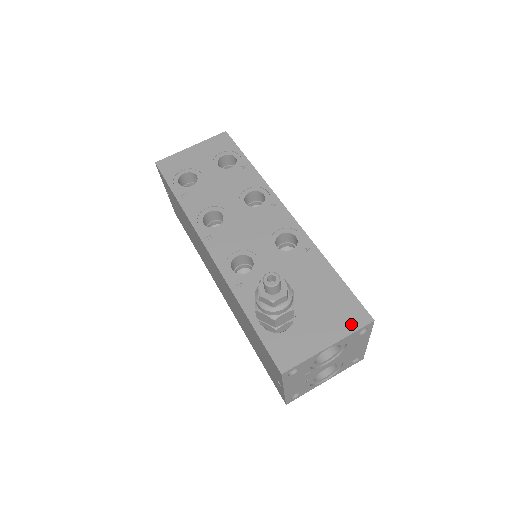
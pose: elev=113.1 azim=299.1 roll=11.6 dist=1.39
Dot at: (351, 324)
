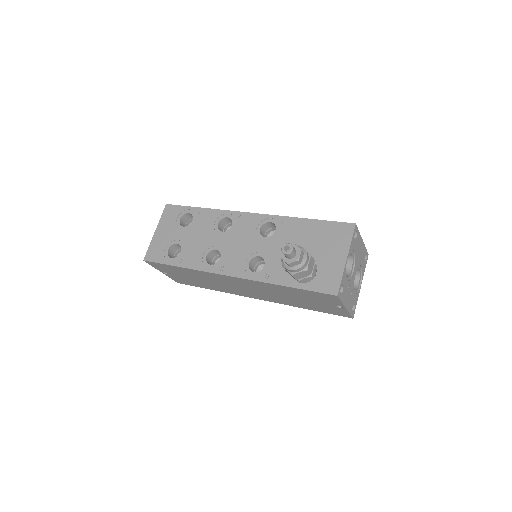
Dot at: (346, 237)
